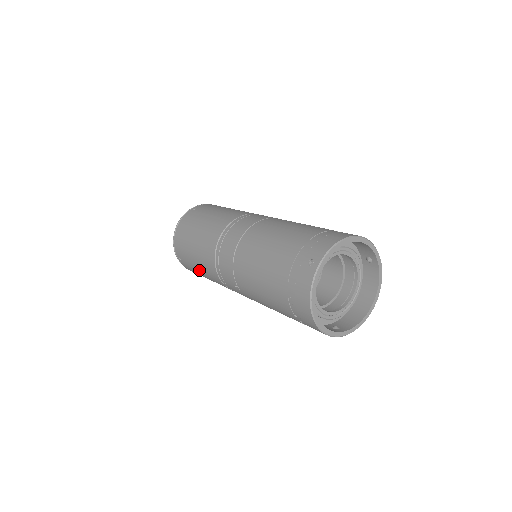
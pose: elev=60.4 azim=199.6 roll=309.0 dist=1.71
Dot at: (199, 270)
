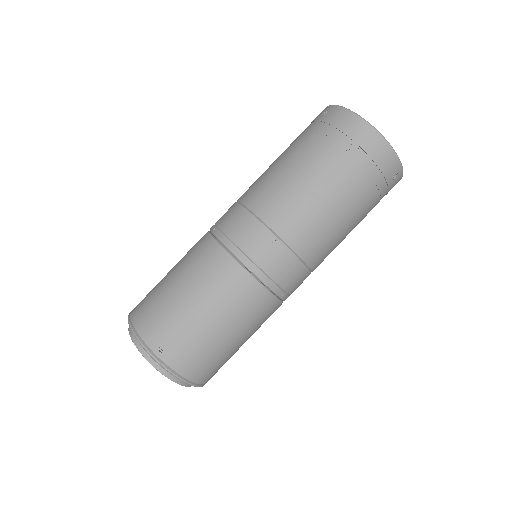
Dot at: (205, 314)
